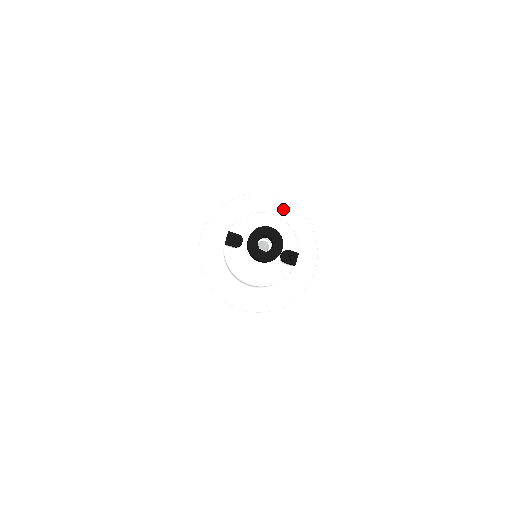
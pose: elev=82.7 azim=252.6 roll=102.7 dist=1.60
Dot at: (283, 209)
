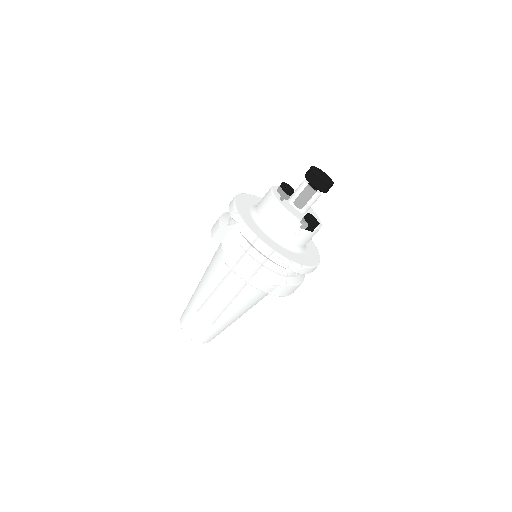
Dot at: (311, 243)
